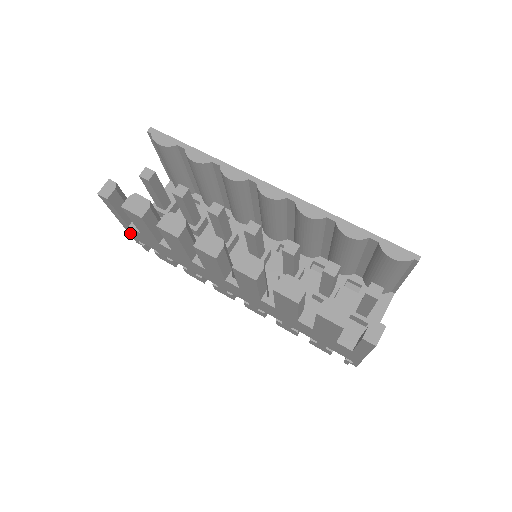
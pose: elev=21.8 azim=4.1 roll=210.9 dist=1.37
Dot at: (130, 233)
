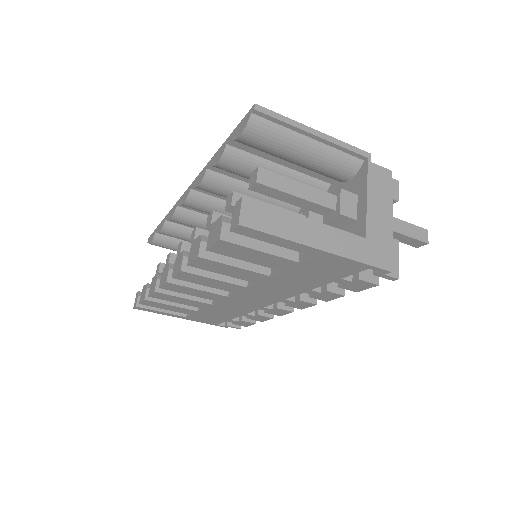
Dot at: occluded
